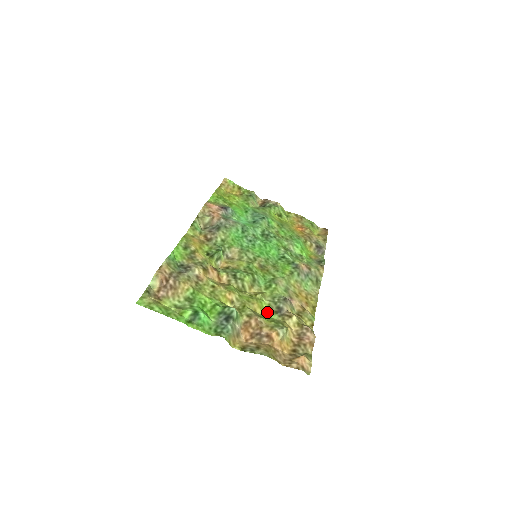
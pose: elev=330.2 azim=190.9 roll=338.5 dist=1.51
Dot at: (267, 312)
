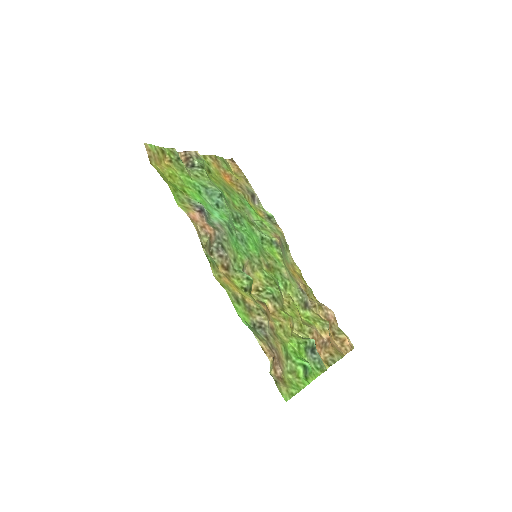
Dot at: (301, 312)
